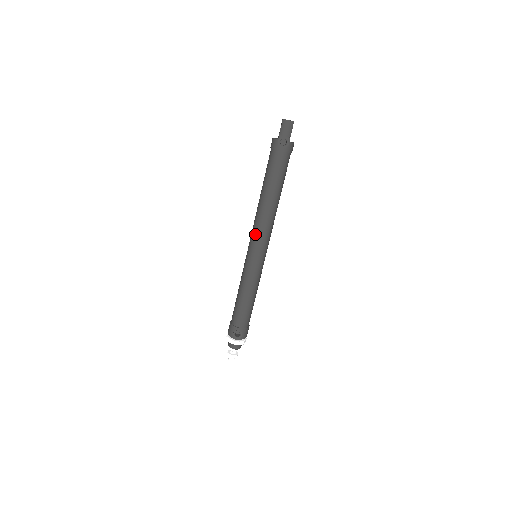
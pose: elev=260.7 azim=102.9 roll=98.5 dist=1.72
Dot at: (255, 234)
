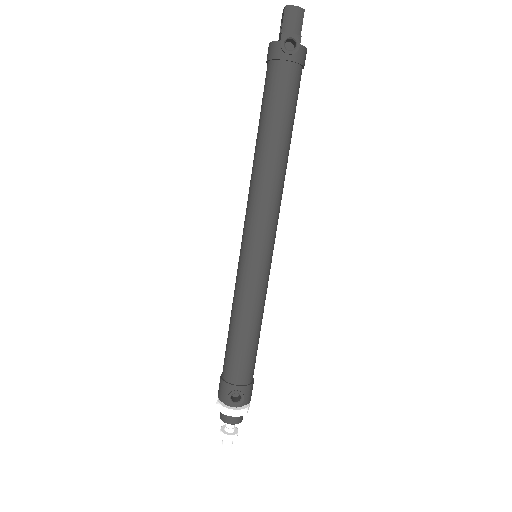
Dot at: (252, 215)
